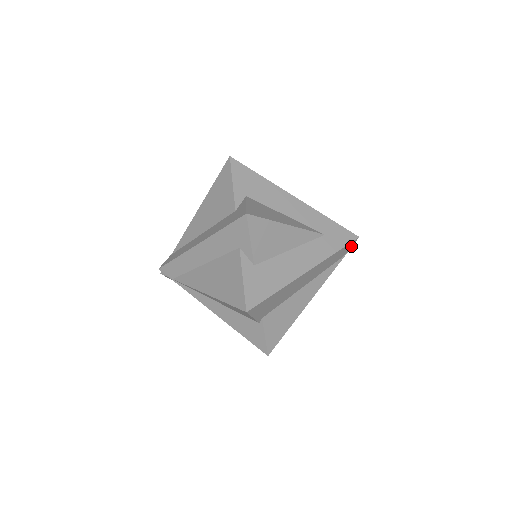
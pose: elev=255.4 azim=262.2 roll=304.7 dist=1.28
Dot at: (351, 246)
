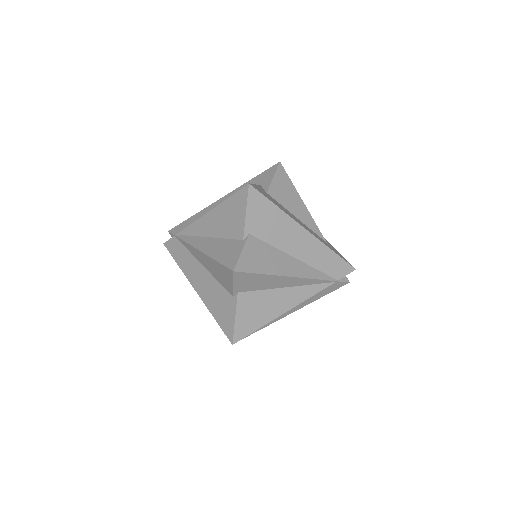
Dot at: (346, 274)
